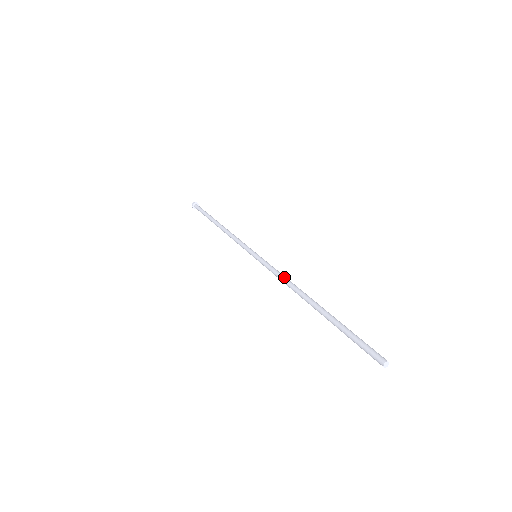
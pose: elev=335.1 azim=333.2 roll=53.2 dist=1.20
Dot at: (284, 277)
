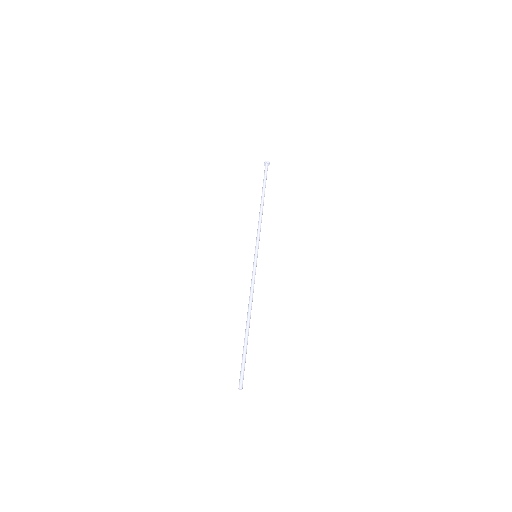
Dot at: (250, 291)
